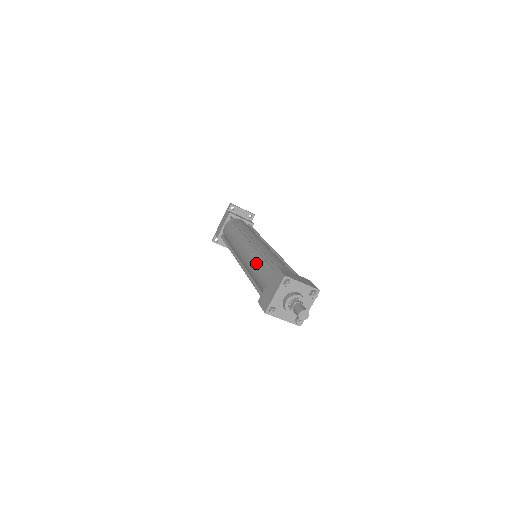
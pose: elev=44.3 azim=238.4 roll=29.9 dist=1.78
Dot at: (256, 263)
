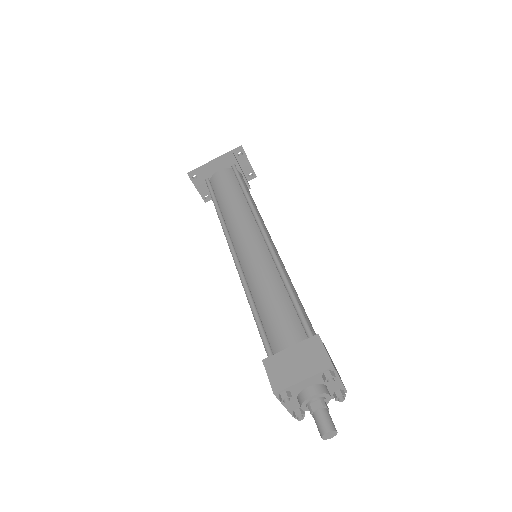
Dot at: (272, 287)
